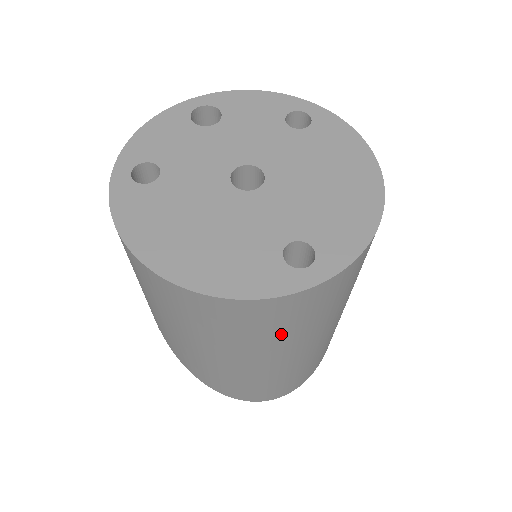
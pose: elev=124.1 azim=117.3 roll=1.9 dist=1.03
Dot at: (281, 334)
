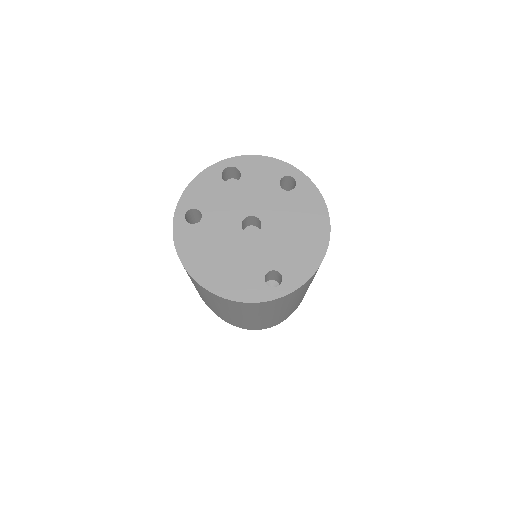
Dot at: (263, 311)
